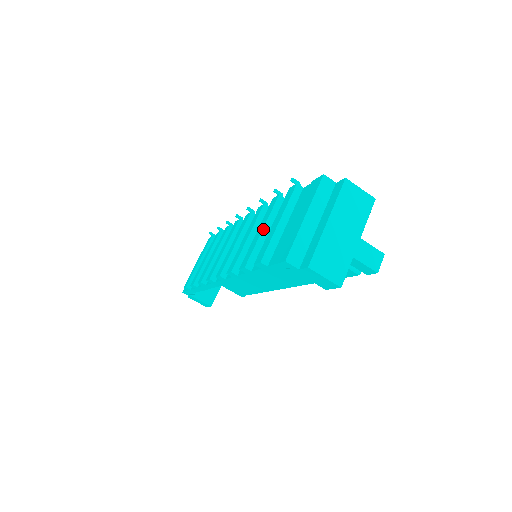
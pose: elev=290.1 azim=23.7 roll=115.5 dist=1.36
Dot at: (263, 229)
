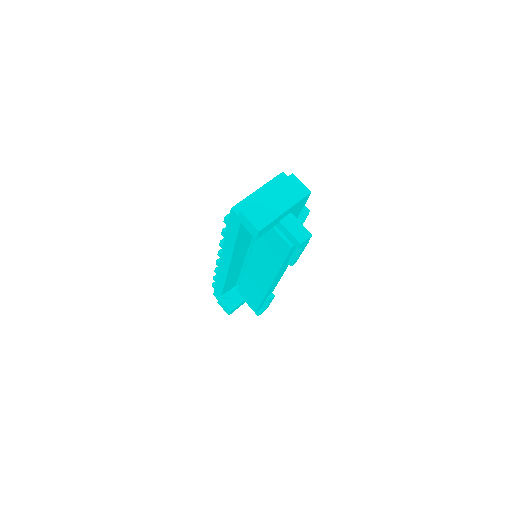
Dot at: occluded
